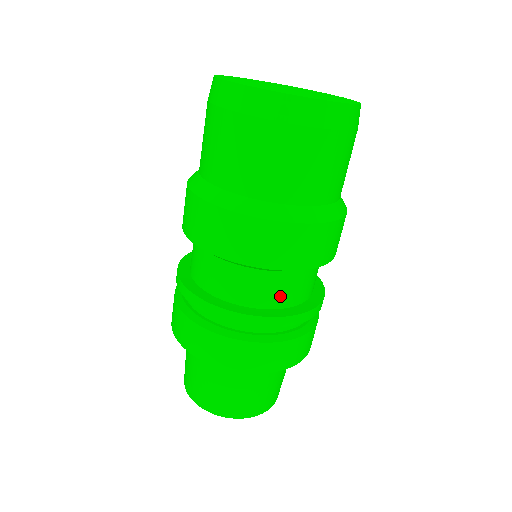
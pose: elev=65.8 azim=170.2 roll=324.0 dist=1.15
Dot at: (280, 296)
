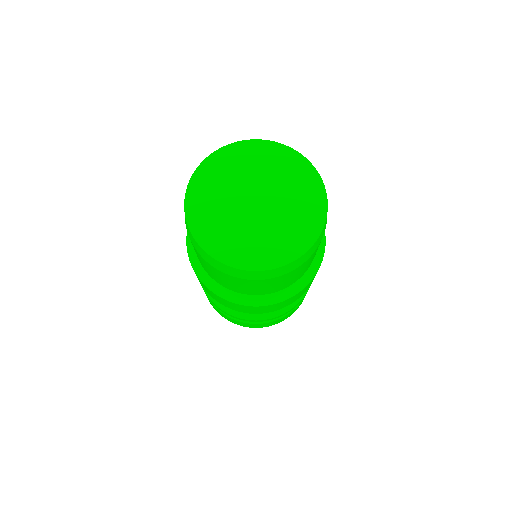
Dot at: occluded
